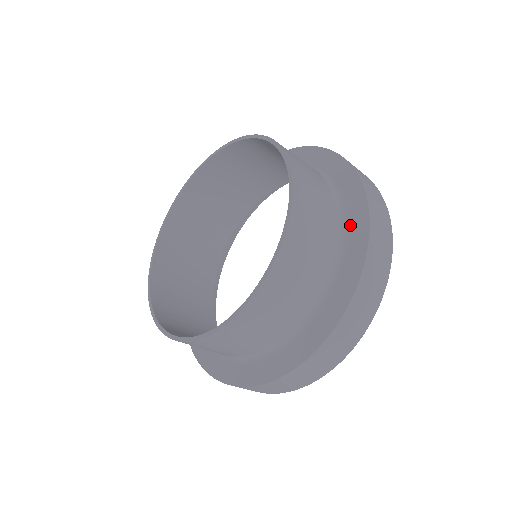
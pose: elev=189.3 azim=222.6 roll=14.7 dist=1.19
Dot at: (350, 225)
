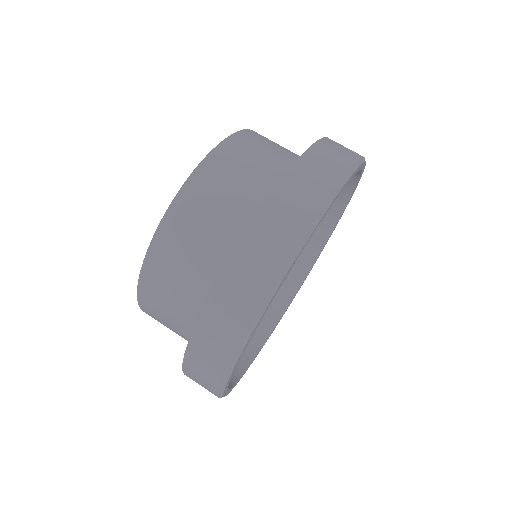
Dot at: occluded
